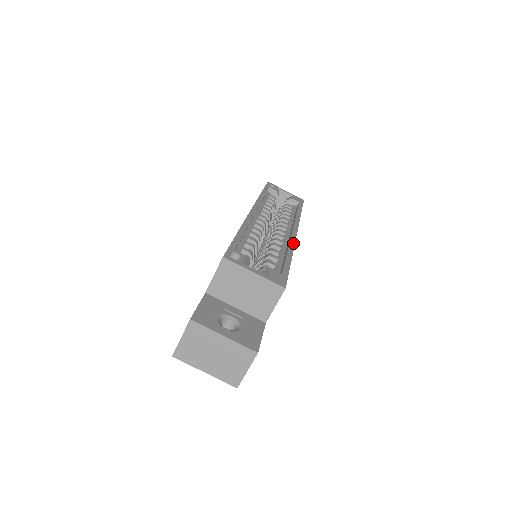
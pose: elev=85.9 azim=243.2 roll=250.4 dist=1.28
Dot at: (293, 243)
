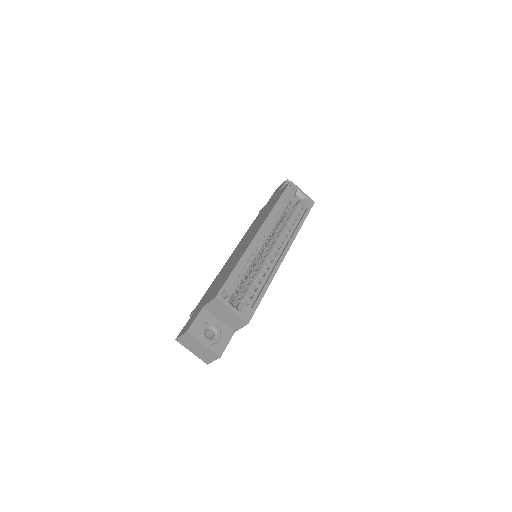
Dot at: (276, 270)
